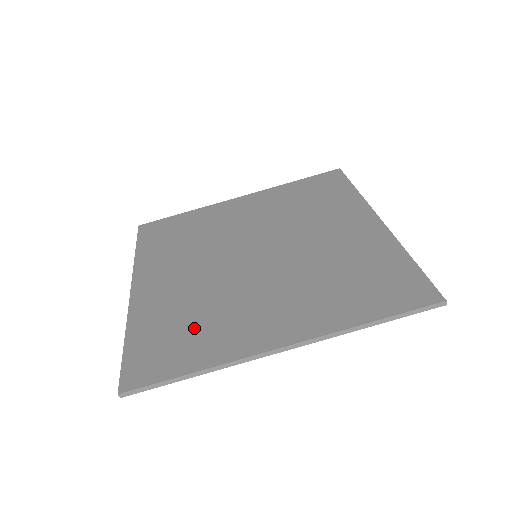
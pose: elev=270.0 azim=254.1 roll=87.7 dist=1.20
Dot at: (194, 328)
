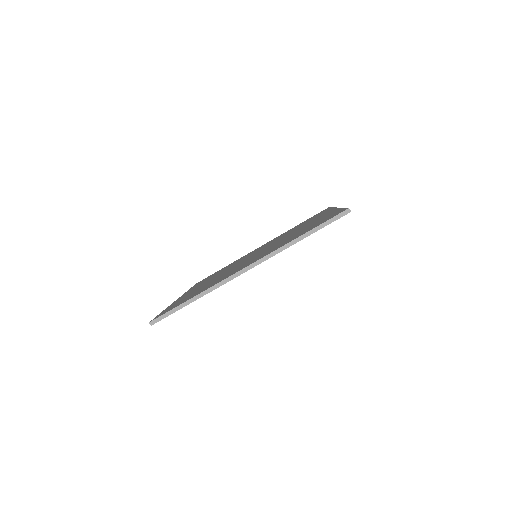
Dot at: (203, 288)
